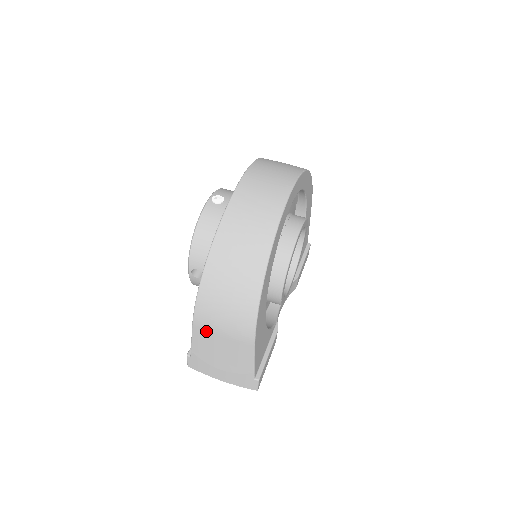
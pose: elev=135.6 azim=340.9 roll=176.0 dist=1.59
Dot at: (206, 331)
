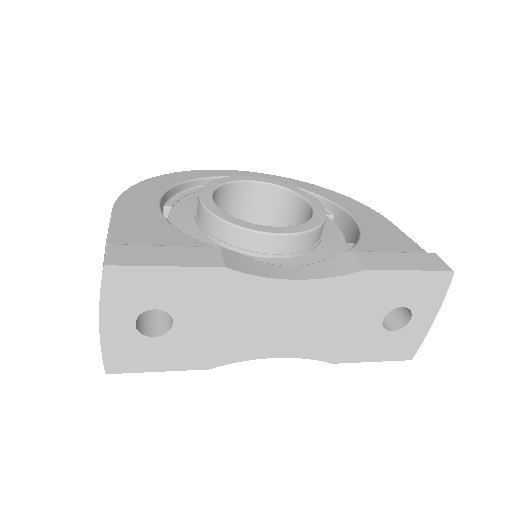
Dot at: occluded
